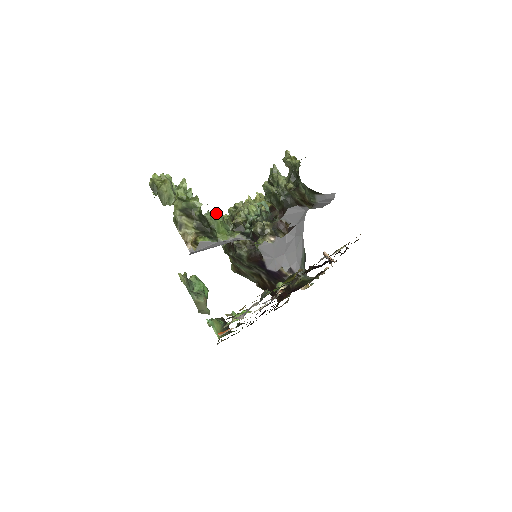
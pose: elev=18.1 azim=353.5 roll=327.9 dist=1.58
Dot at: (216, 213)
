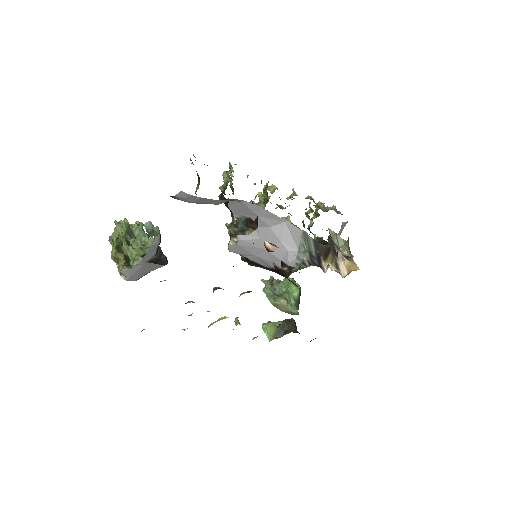
Dot at: (145, 240)
